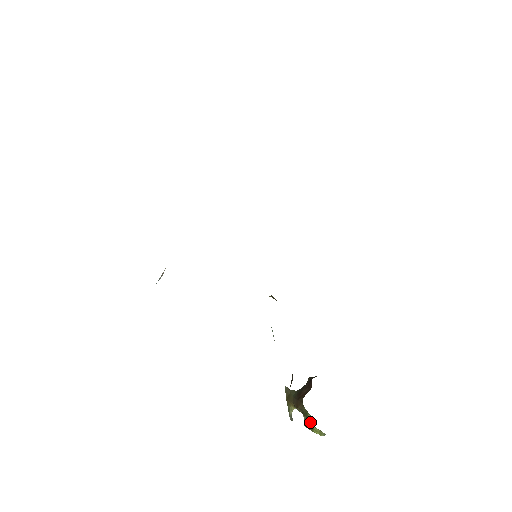
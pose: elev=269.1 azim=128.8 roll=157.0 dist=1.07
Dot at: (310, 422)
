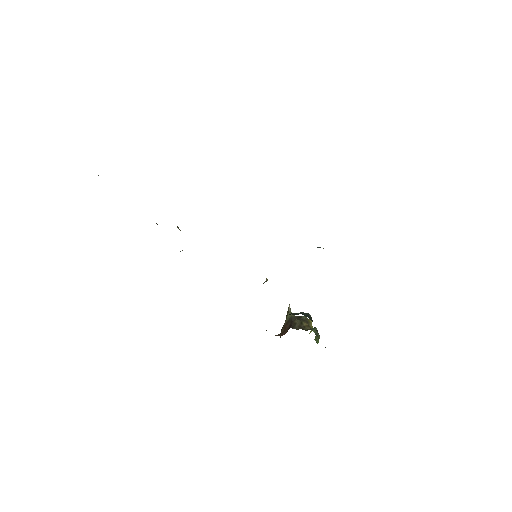
Dot at: occluded
